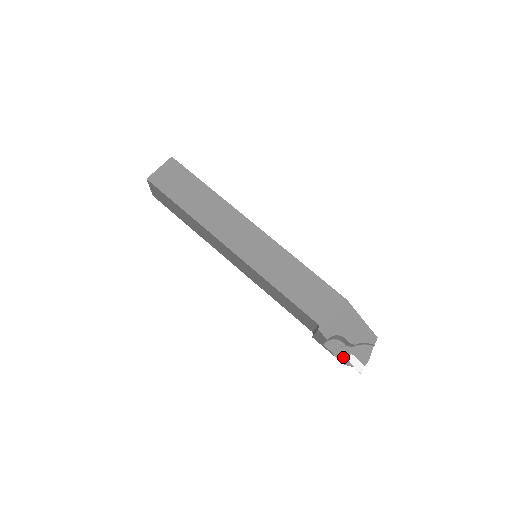
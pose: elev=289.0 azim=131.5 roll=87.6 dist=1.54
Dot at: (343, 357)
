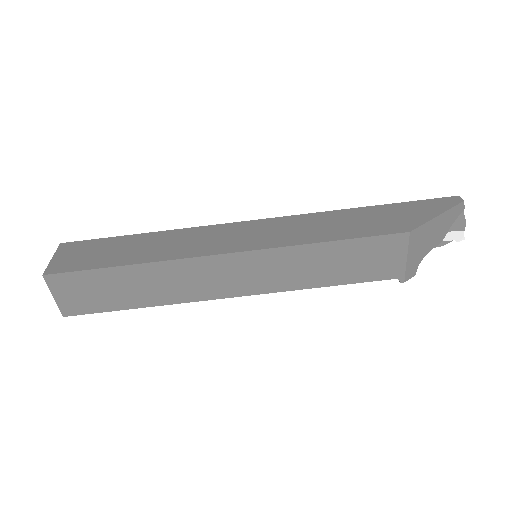
Dot at: occluded
